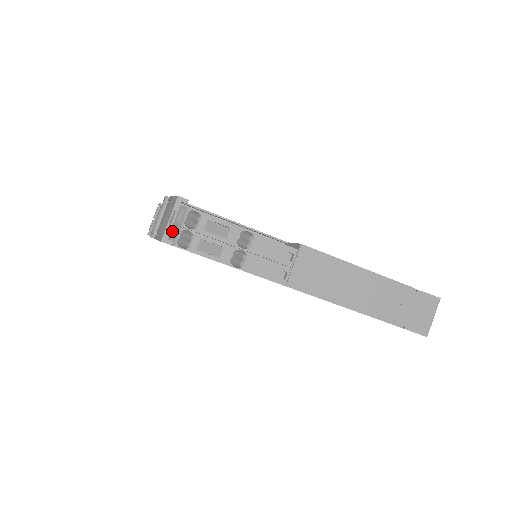
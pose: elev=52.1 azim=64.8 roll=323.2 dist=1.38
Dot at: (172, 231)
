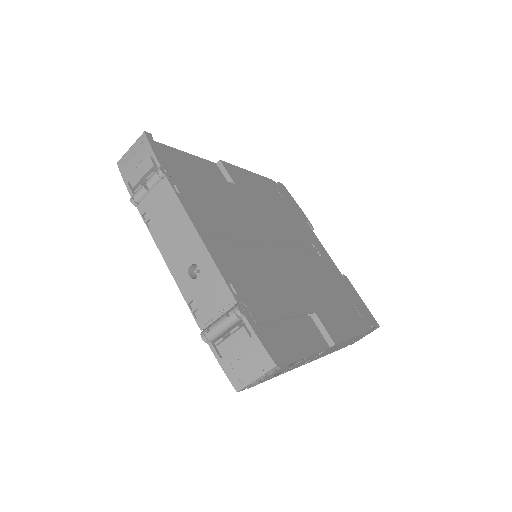
Dot at: occluded
